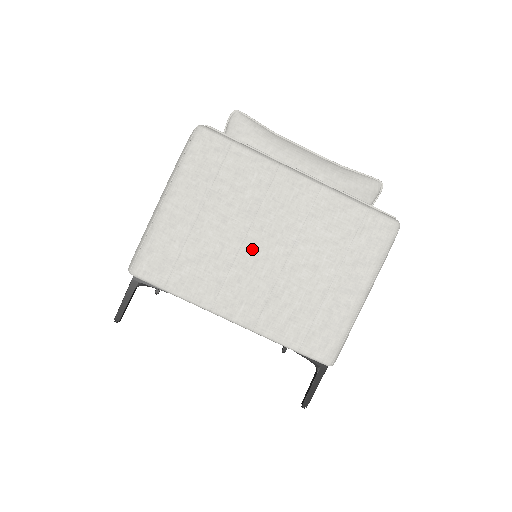
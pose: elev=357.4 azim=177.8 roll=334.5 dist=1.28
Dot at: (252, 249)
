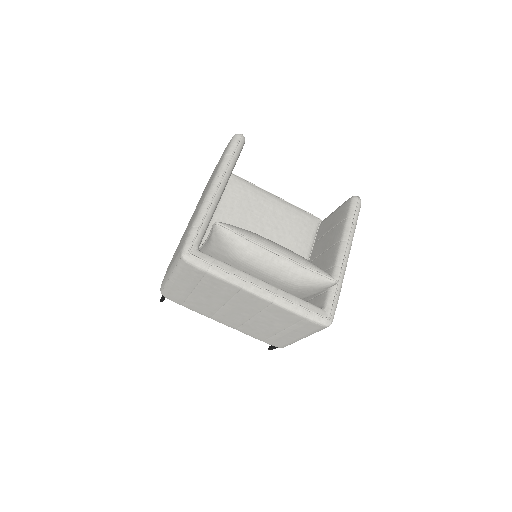
Dot at: (229, 310)
